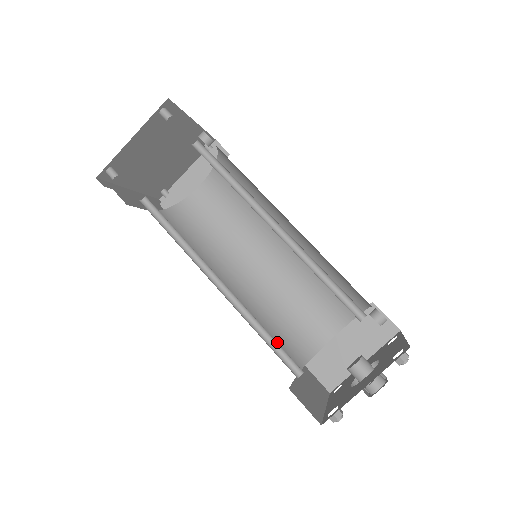
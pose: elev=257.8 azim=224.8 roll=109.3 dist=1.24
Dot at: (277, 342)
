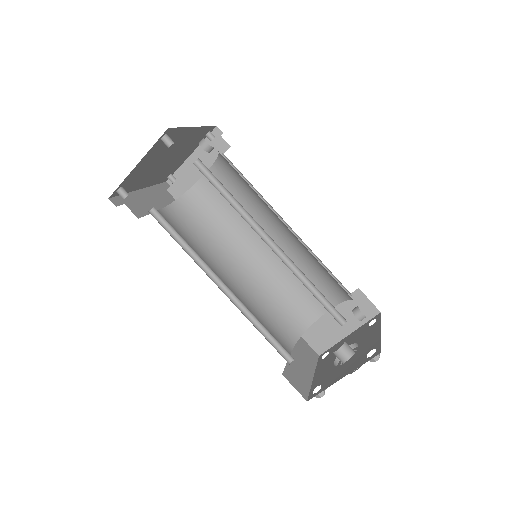
Dot at: (275, 323)
